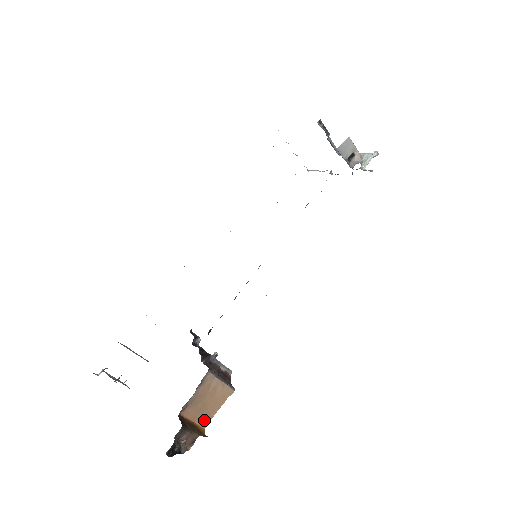
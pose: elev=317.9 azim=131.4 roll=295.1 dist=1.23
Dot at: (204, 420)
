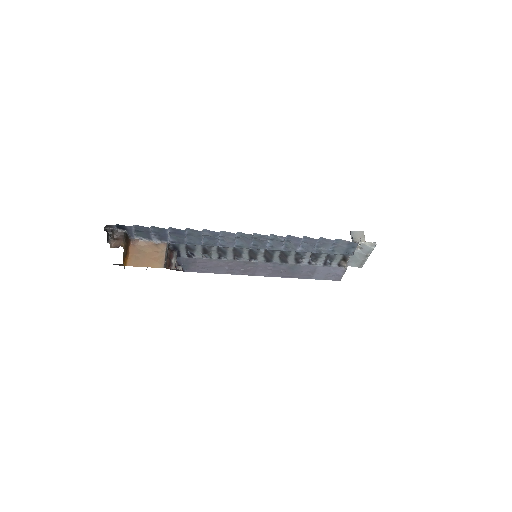
Dot at: (133, 262)
